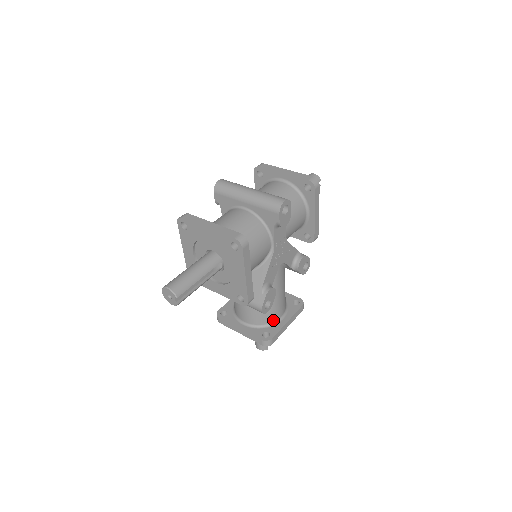
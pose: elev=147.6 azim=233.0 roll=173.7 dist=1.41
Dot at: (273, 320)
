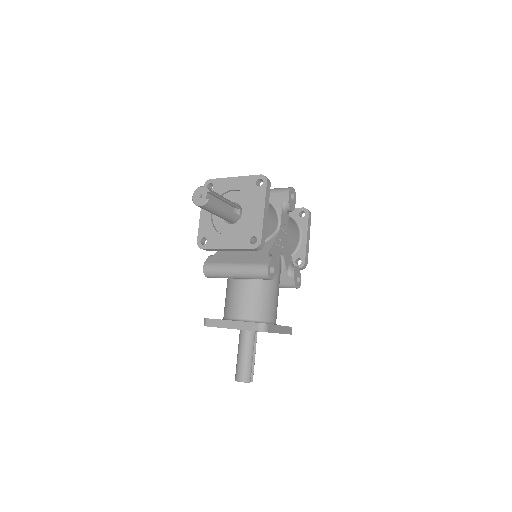
Dot at: (267, 319)
